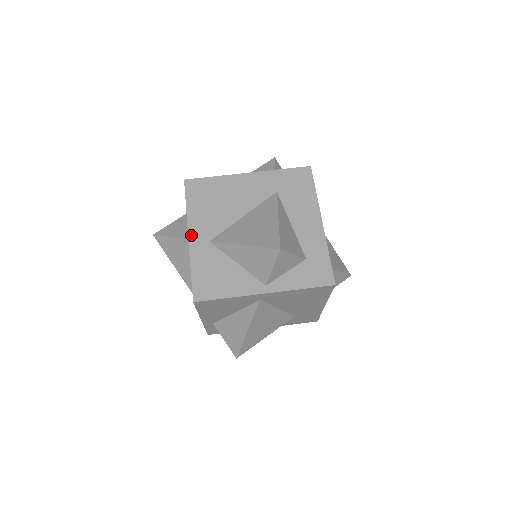
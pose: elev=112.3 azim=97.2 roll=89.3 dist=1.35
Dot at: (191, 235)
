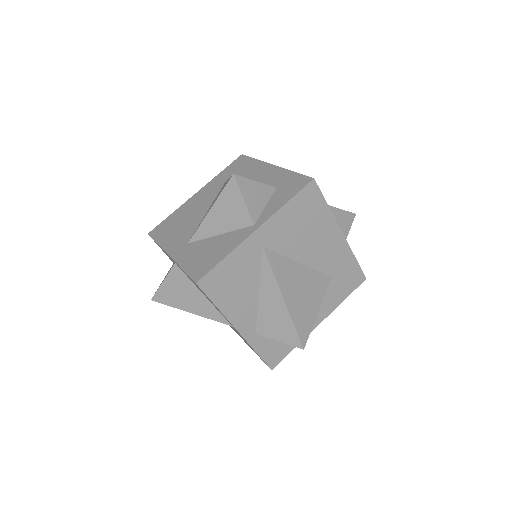
Dot at: (170, 252)
